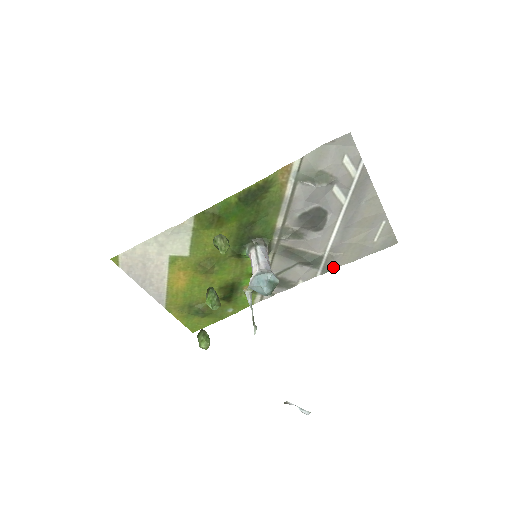
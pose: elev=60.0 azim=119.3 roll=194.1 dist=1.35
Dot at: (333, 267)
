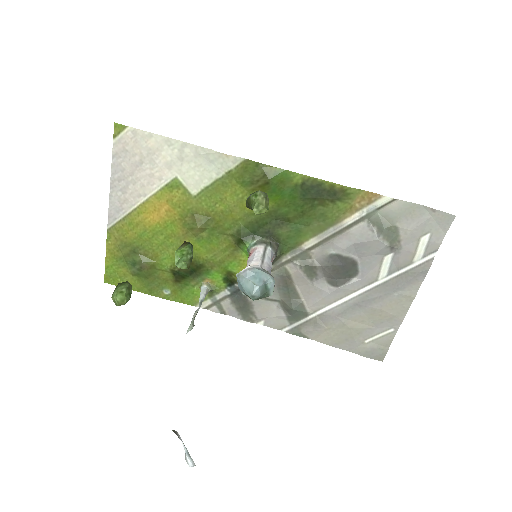
Dot at: (305, 334)
